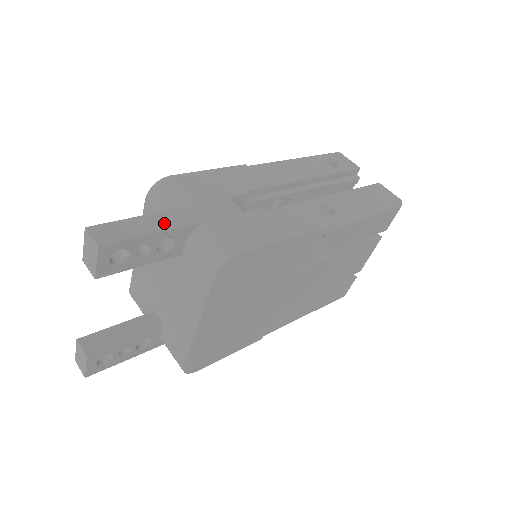
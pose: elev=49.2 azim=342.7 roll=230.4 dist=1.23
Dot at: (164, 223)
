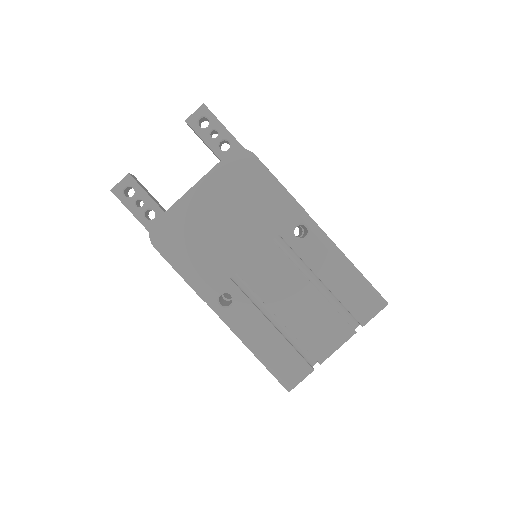
Dot at: occluded
